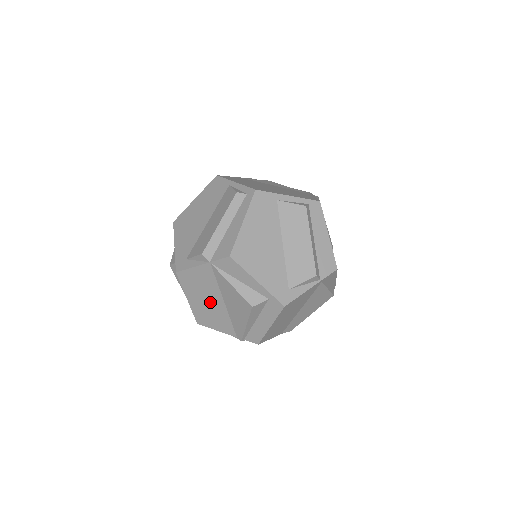
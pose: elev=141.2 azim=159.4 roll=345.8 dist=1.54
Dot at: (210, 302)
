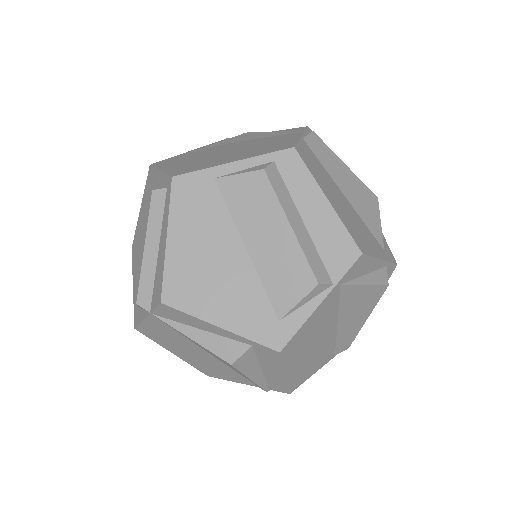
Dot at: (196, 354)
